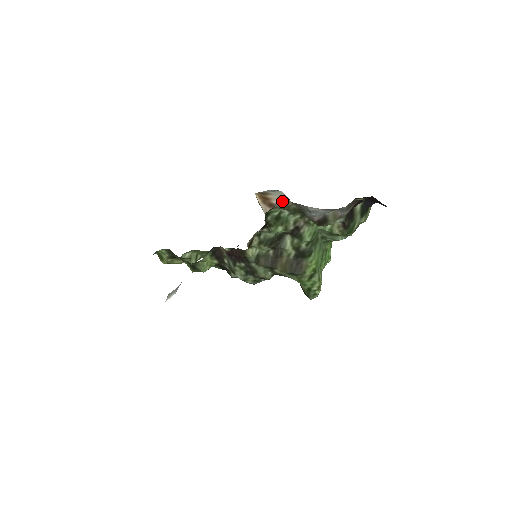
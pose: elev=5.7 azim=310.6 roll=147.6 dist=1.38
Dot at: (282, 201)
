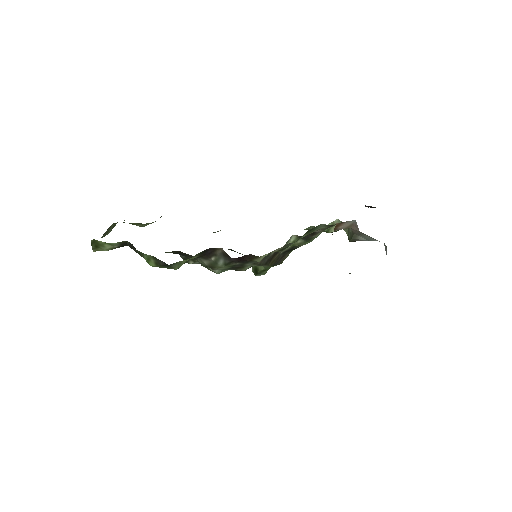
Dot at: (346, 226)
